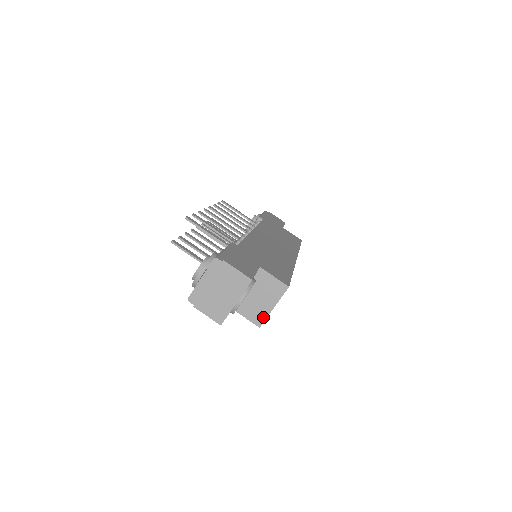
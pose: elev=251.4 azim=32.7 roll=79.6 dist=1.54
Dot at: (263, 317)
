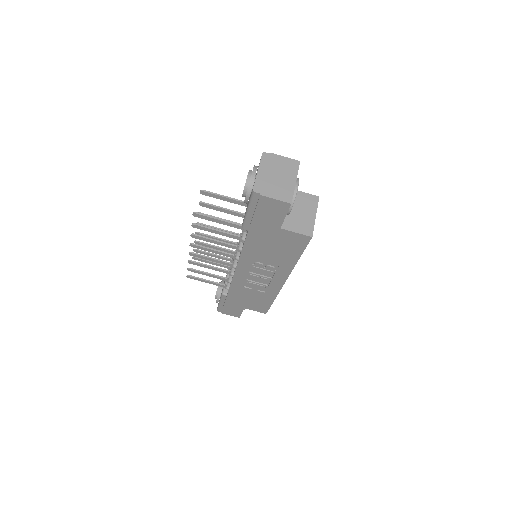
Dot at: (311, 227)
